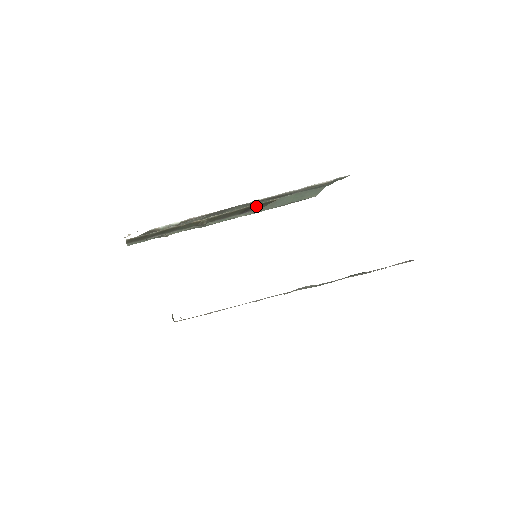
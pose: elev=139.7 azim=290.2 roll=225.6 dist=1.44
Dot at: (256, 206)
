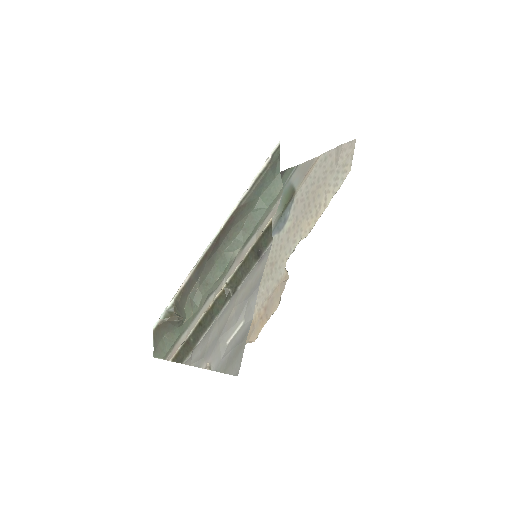
Dot at: (261, 242)
